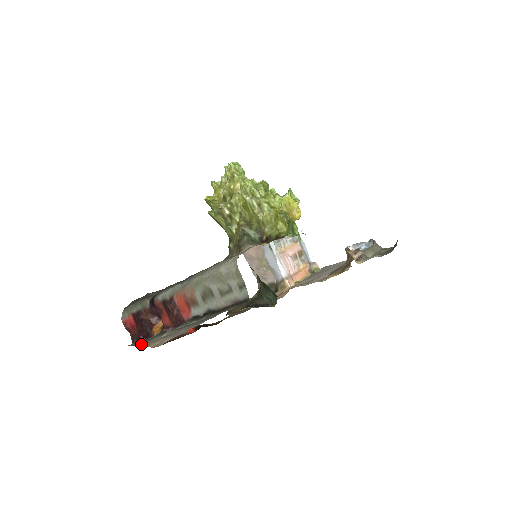
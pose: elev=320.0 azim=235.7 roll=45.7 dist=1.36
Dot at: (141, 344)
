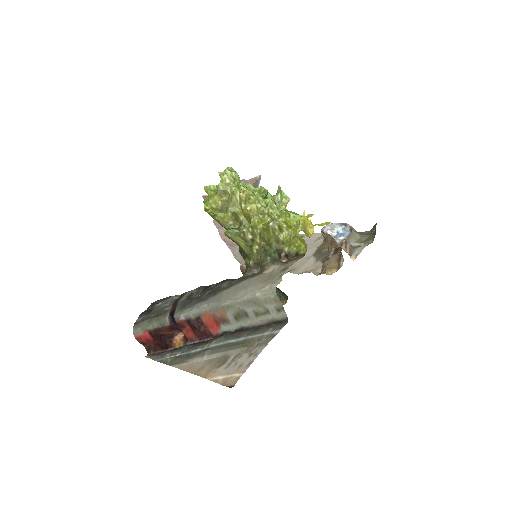
Dot at: (182, 368)
